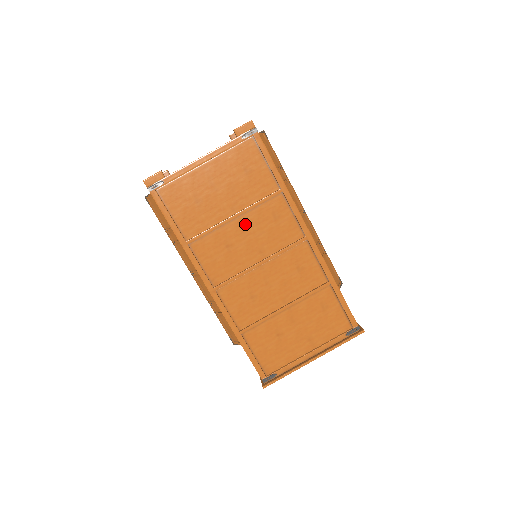
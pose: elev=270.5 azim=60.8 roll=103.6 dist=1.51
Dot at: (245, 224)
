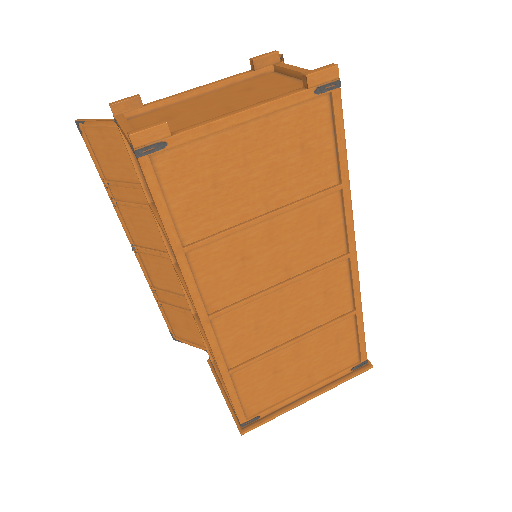
Dot at: (277, 229)
